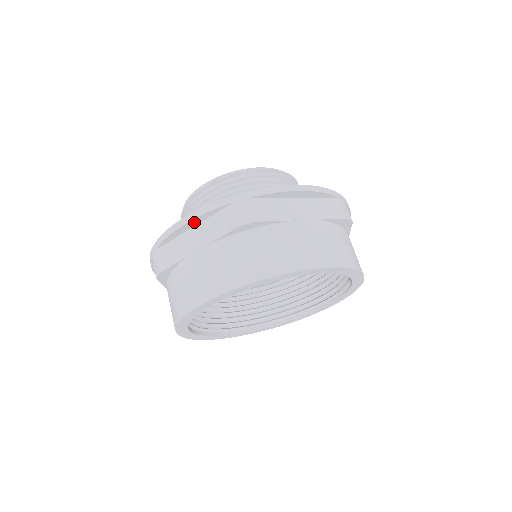
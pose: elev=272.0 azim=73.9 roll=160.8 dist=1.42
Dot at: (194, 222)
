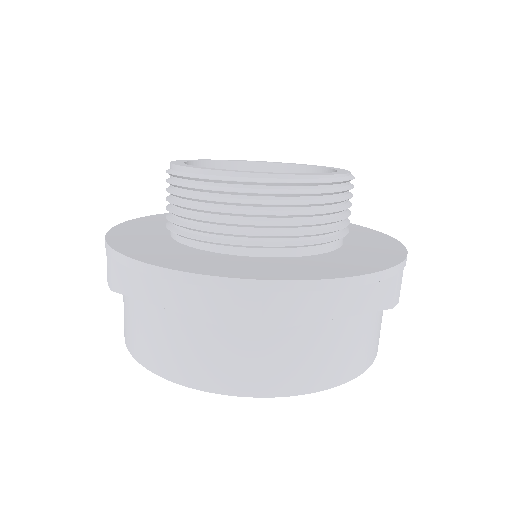
Dot at: occluded
